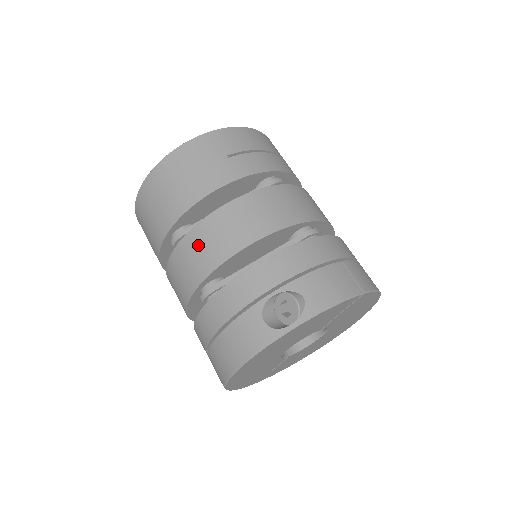
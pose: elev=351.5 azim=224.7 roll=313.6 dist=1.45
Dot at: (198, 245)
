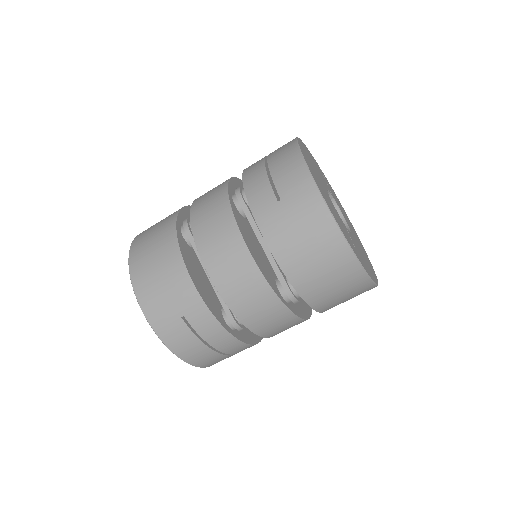
Dot at: (205, 195)
